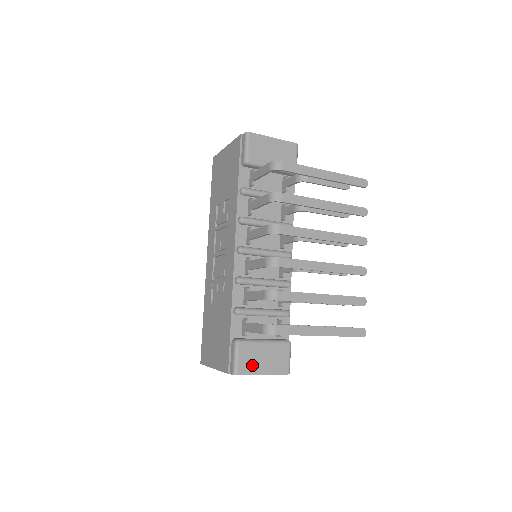
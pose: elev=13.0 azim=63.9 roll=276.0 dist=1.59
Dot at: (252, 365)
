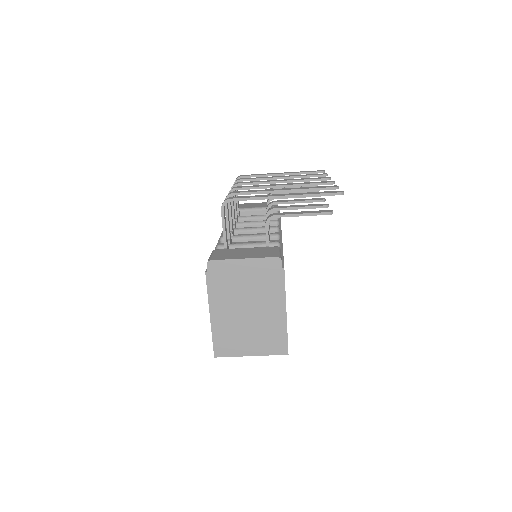
Dot at: (229, 256)
